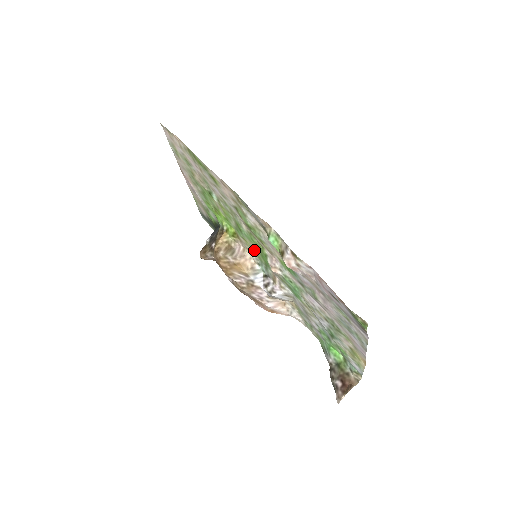
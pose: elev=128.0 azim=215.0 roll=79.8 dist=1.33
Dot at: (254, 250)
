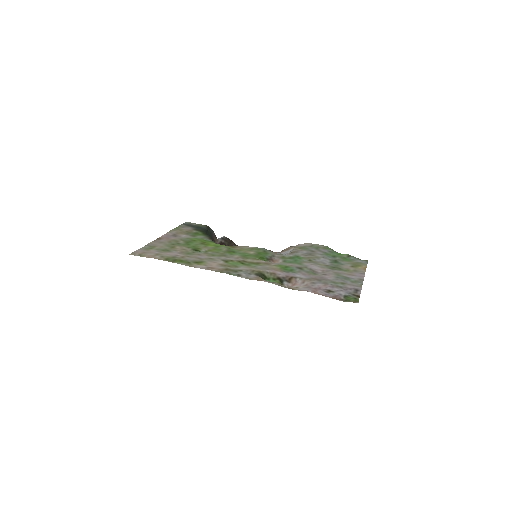
Dot at: (250, 250)
